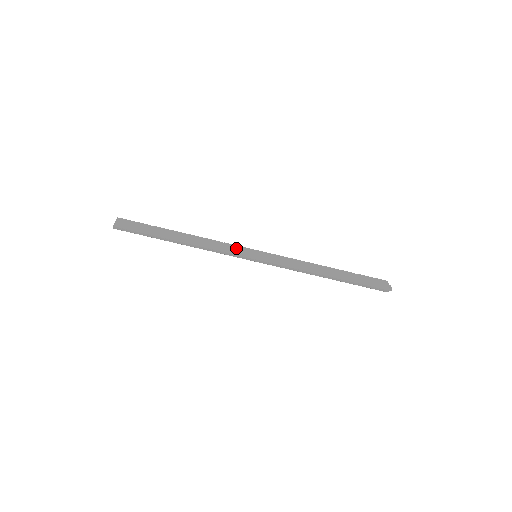
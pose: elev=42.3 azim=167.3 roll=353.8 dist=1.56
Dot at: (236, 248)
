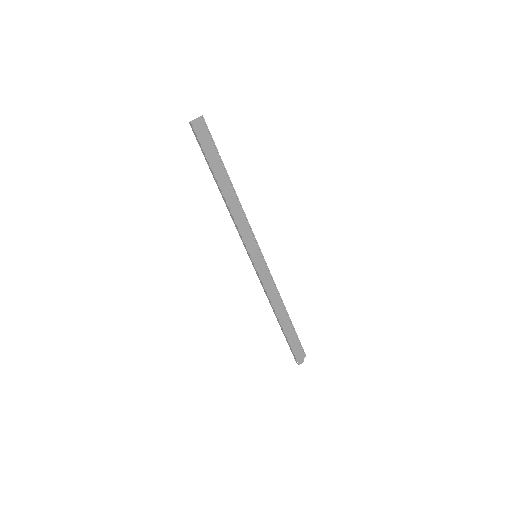
Dot at: (251, 237)
